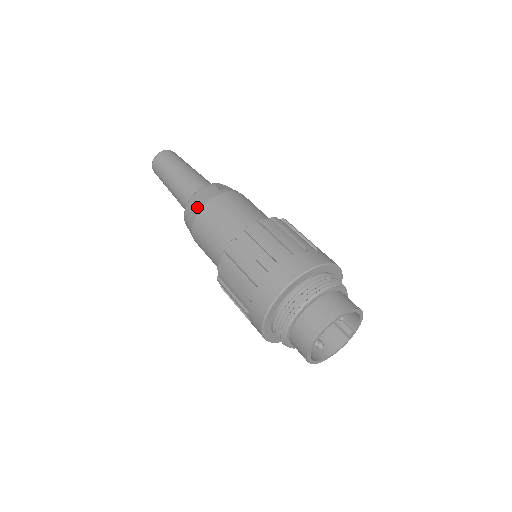
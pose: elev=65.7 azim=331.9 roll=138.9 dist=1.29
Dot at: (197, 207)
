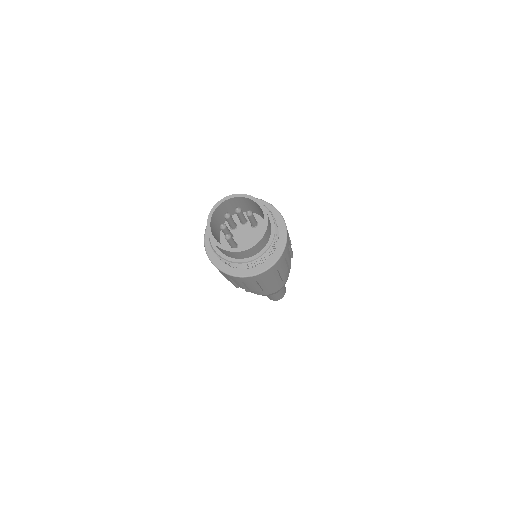
Dot at: occluded
